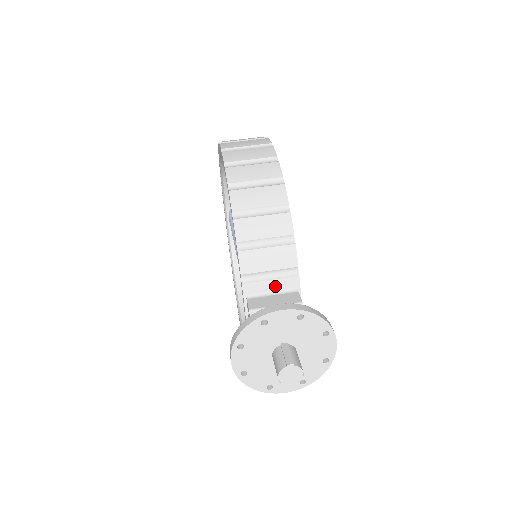
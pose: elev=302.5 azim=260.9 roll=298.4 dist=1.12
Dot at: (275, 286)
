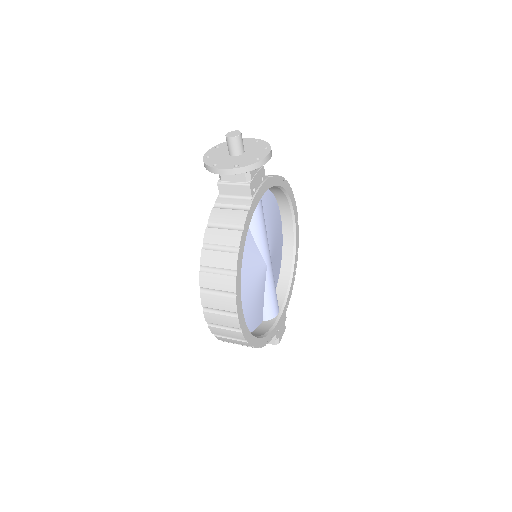
Dot at: occluded
